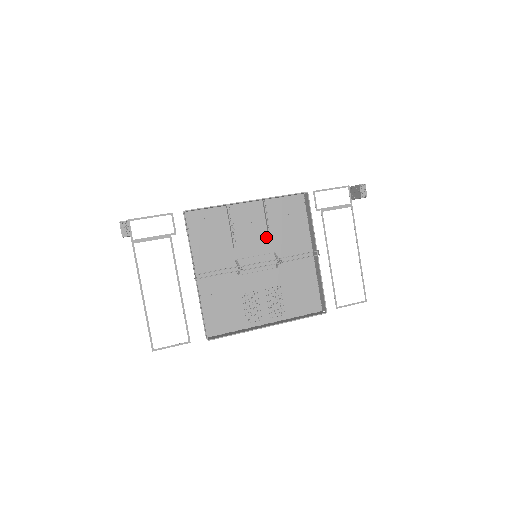
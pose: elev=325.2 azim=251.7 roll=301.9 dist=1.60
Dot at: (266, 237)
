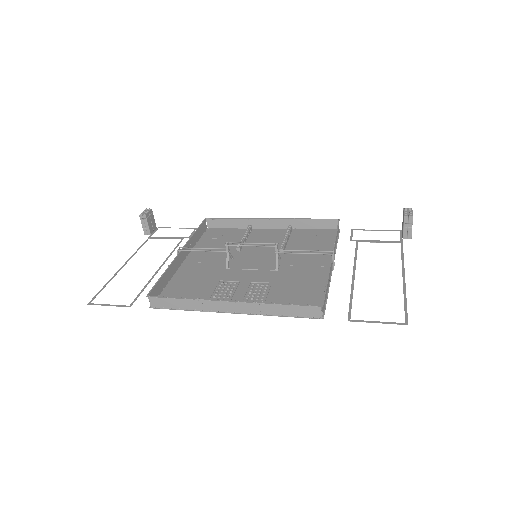
Dot at: occluded
